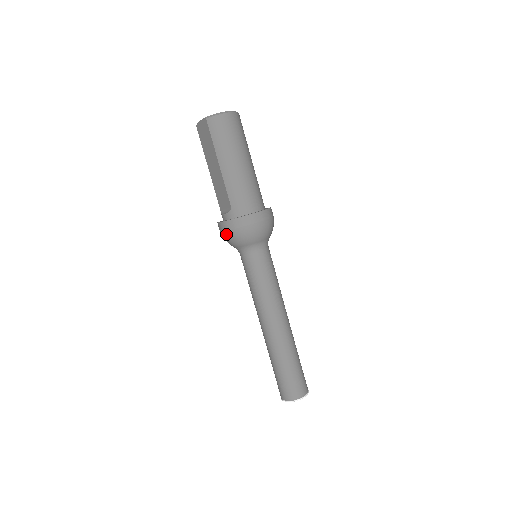
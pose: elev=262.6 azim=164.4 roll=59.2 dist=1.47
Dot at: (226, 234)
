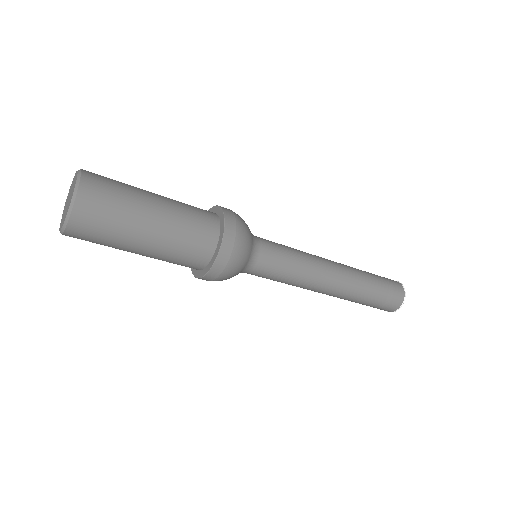
Dot at: occluded
